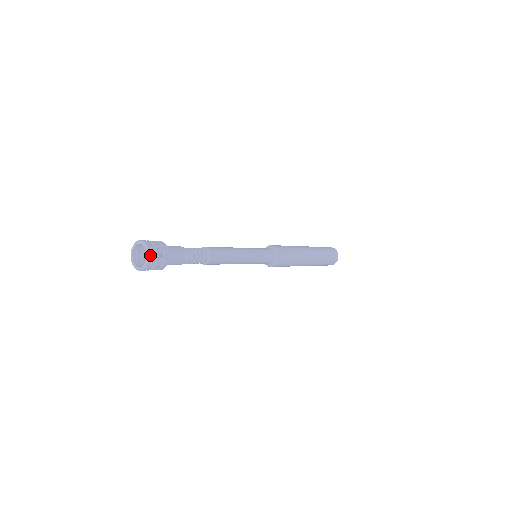
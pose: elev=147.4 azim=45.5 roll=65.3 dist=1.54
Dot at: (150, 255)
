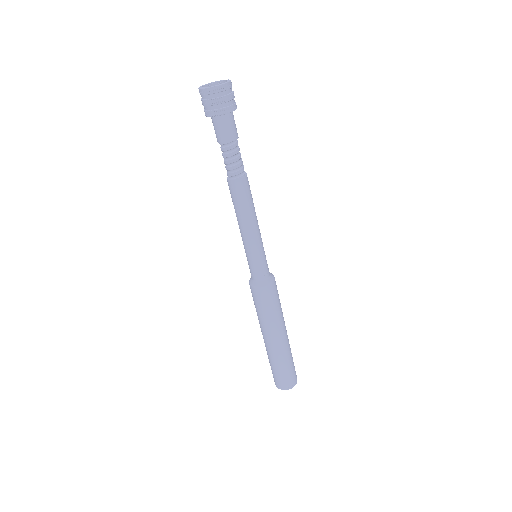
Dot at: (218, 87)
